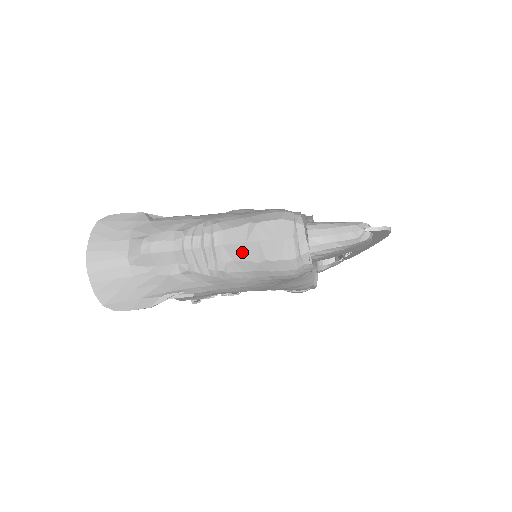
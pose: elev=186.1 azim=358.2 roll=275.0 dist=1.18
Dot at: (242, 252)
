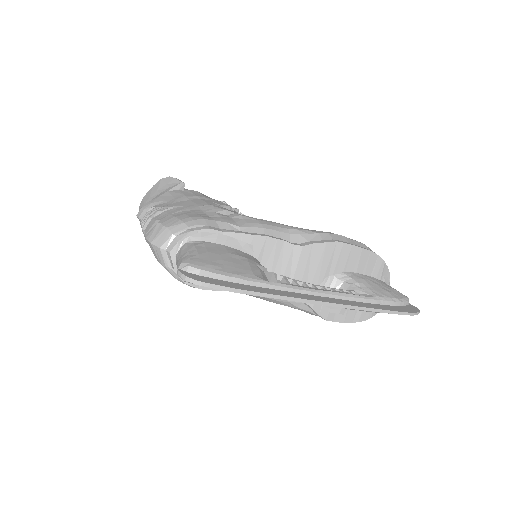
Dot at: occluded
